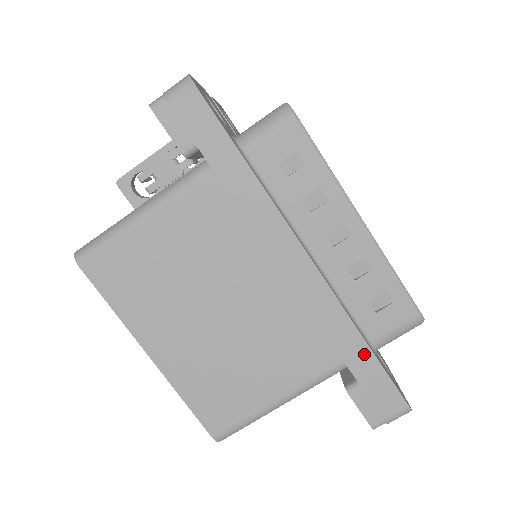
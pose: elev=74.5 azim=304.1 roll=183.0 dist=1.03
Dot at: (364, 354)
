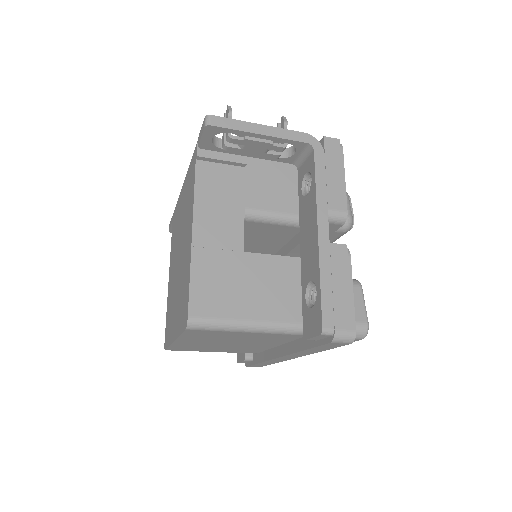
Dot at: (268, 364)
